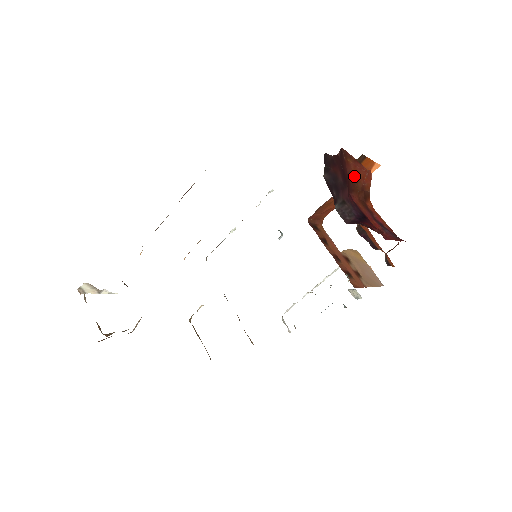
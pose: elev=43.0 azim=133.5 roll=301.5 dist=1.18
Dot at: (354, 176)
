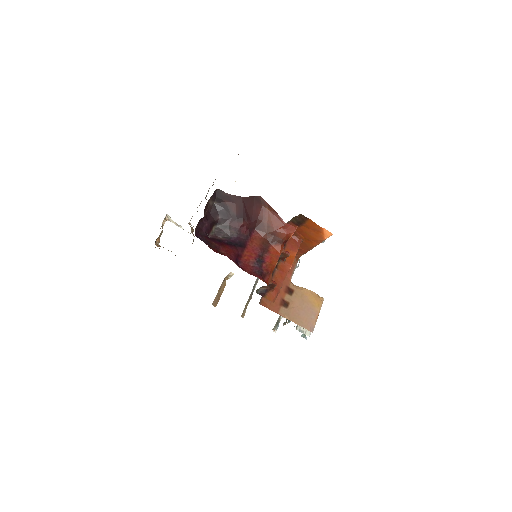
Dot at: (268, 221)
